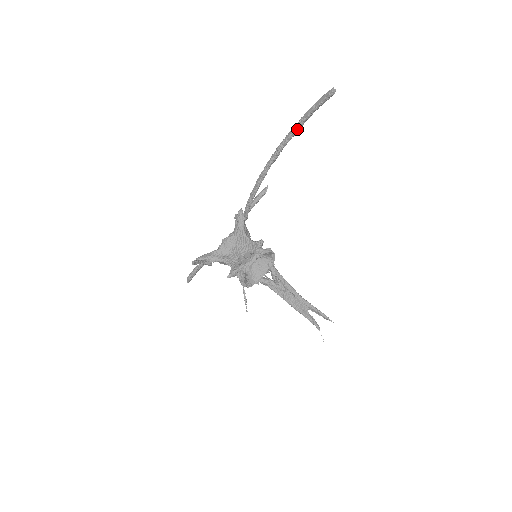
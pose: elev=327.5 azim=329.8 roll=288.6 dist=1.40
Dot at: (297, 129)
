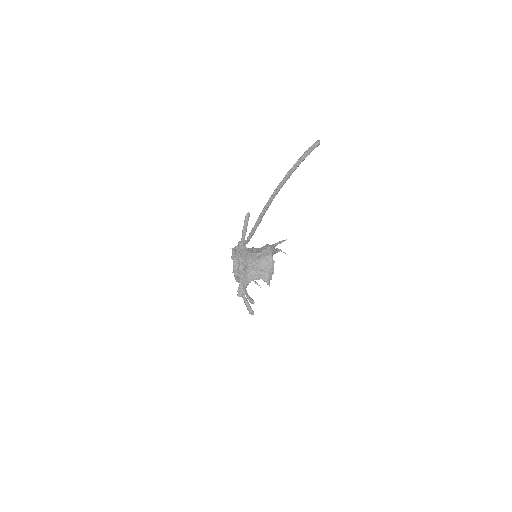
Dot at: occluded
